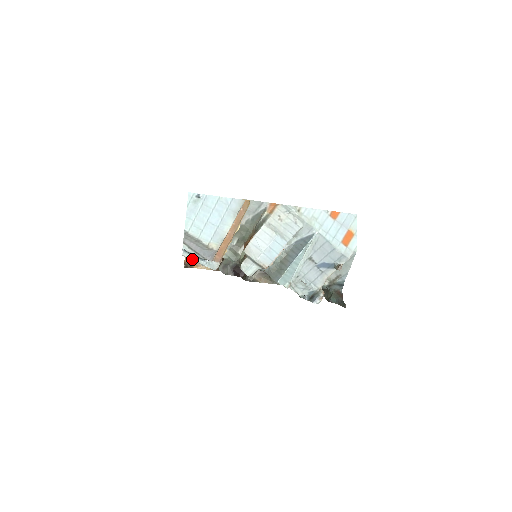
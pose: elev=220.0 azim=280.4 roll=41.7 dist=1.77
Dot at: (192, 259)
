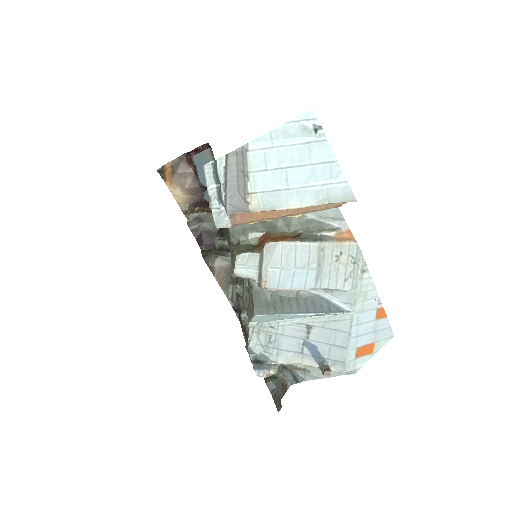
Dot at: (209, 184)
